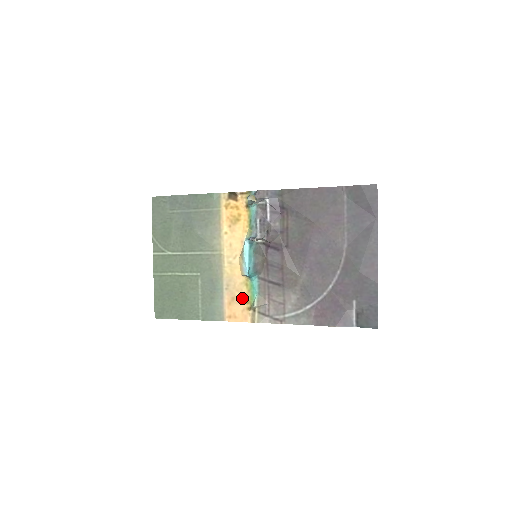
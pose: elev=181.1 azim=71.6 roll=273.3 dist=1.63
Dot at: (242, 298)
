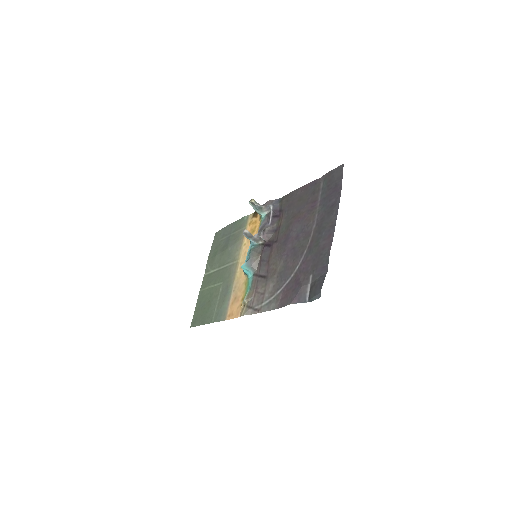
Dot at: (240, 296)
